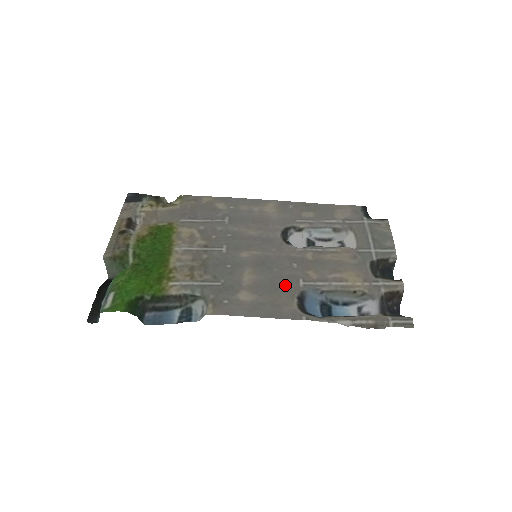
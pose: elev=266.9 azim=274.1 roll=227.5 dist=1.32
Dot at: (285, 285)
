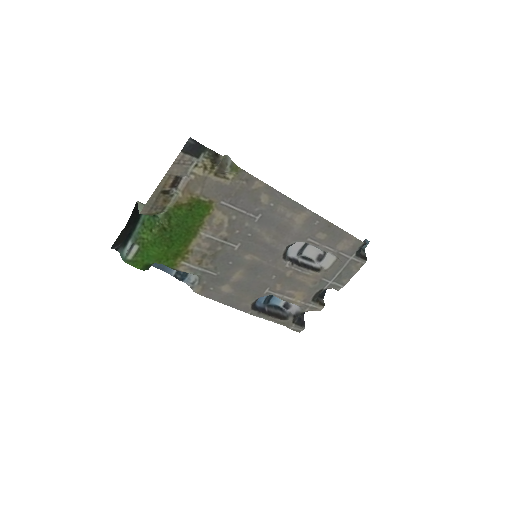
Dot at: (256, 289)
